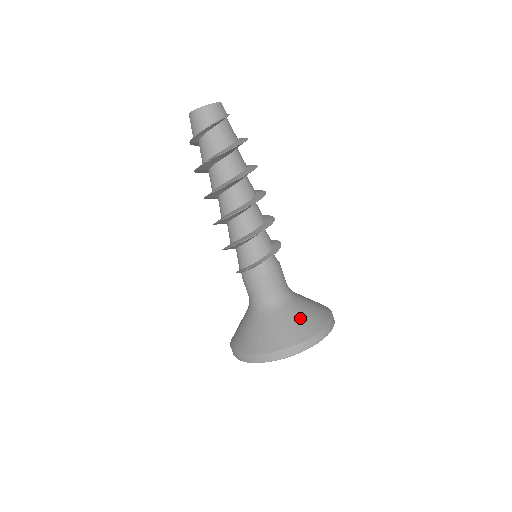
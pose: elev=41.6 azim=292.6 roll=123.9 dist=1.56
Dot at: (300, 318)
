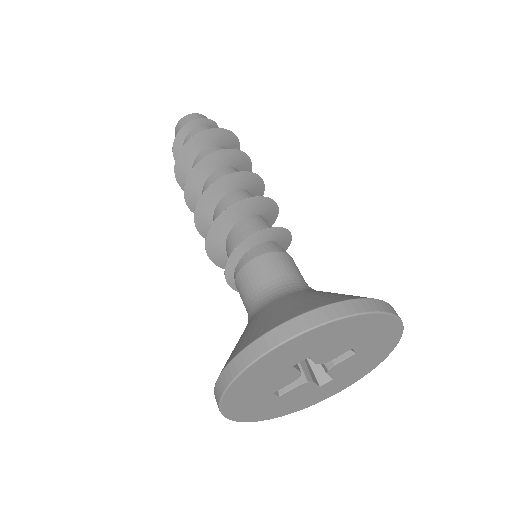
Dot at: (328, 293)
